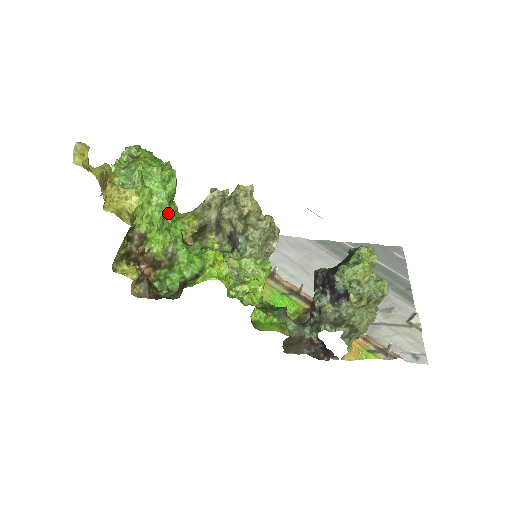
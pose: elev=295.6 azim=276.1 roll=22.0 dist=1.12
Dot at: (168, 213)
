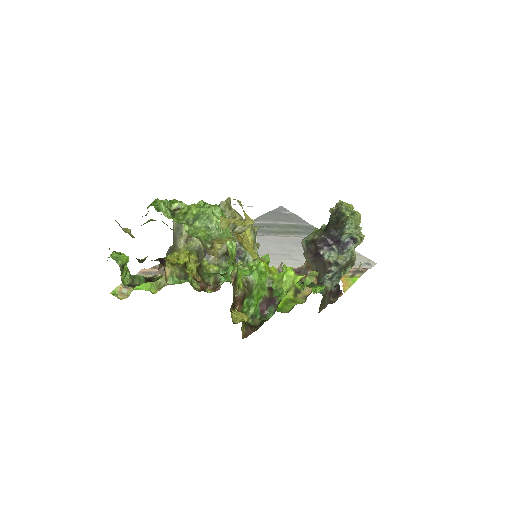
Dot at: occluded
